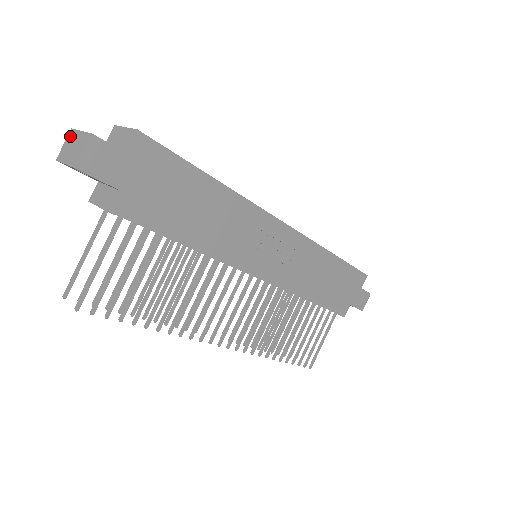
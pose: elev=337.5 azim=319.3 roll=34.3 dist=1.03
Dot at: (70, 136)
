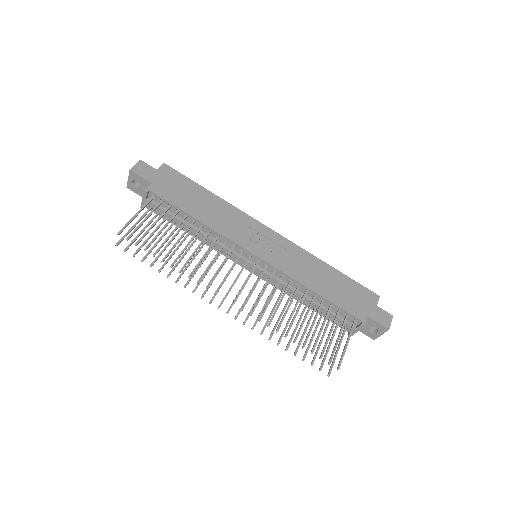
Dot at: occluded
